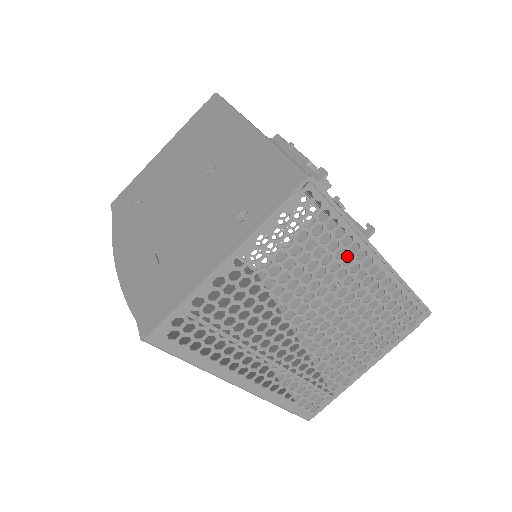
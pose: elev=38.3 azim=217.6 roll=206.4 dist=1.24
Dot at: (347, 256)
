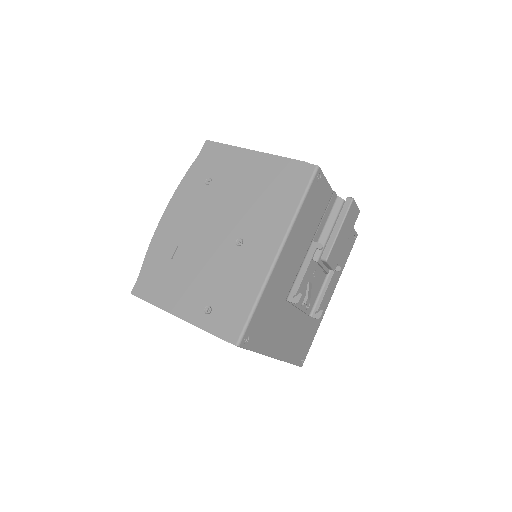
Dot at: occluded
